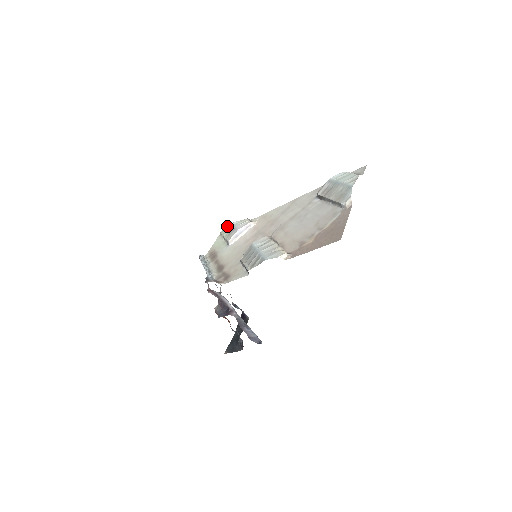
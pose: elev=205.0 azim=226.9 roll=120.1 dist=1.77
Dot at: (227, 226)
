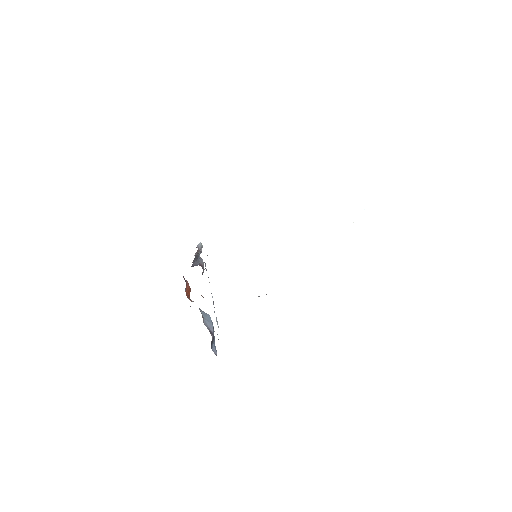
Dot at: occluded
